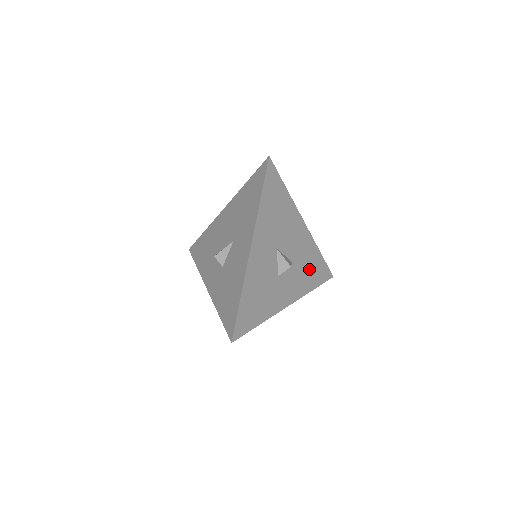
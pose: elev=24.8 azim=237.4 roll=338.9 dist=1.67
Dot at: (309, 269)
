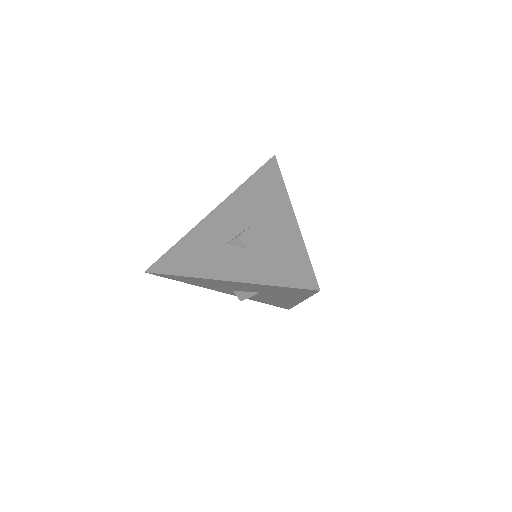
Dot at: occluded
